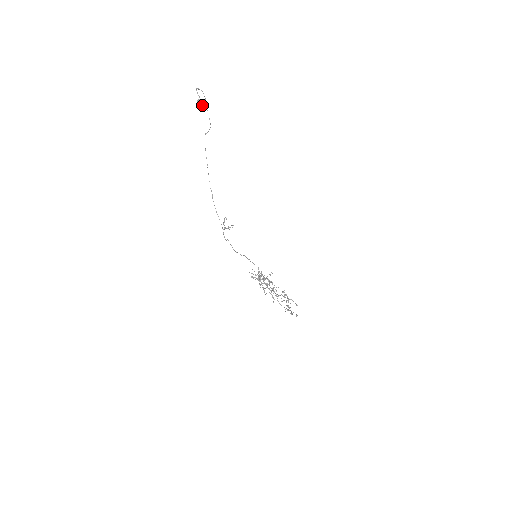
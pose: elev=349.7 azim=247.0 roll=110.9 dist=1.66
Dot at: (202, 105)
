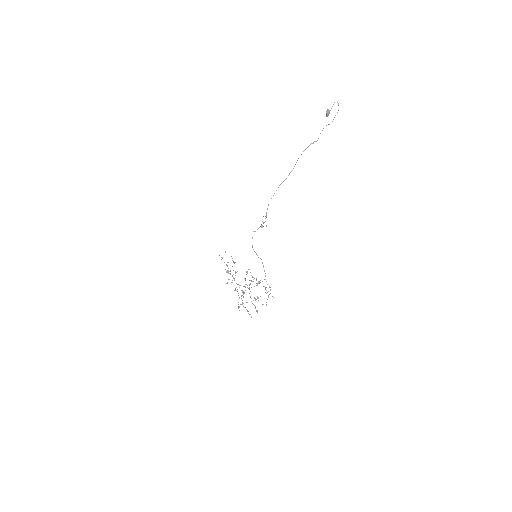
Dot at: (326, 116)
